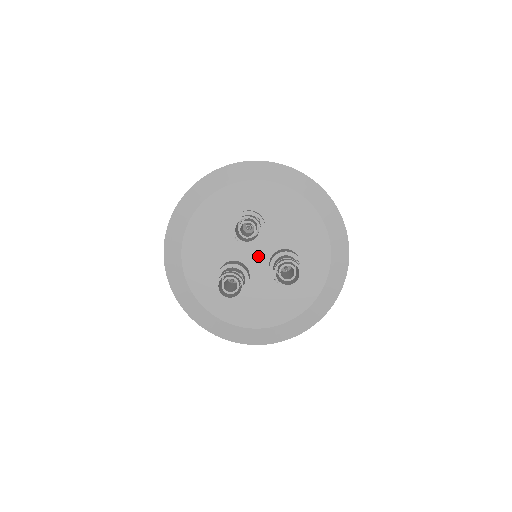
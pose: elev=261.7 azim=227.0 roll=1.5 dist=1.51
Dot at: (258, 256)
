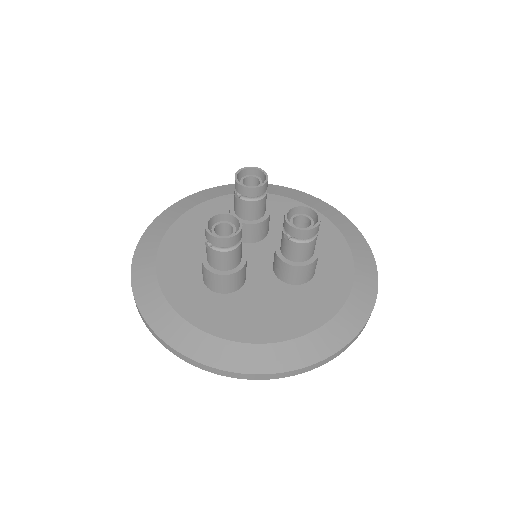
Dot at: (259, 257)
